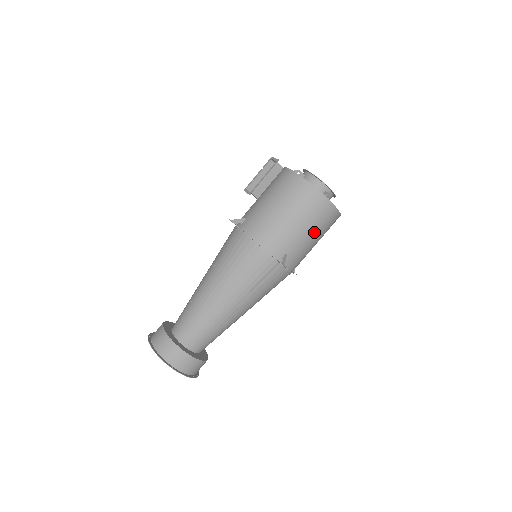
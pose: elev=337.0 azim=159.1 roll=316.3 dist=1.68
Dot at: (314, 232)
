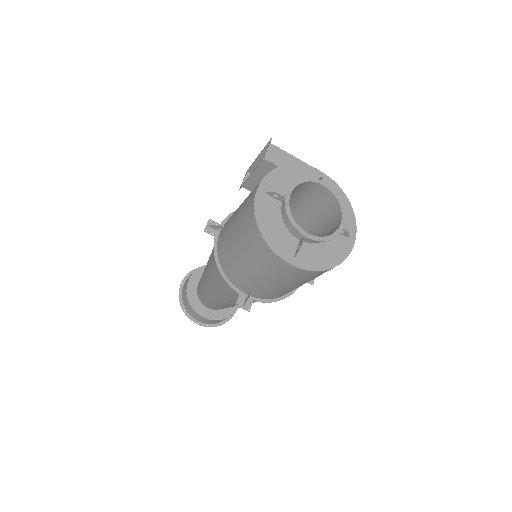
Dot at: (283, 283)
